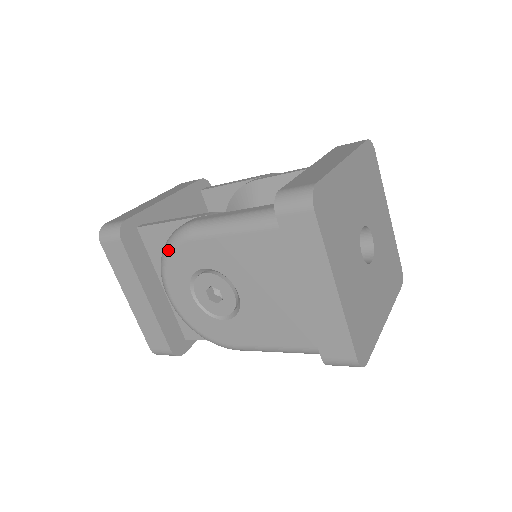
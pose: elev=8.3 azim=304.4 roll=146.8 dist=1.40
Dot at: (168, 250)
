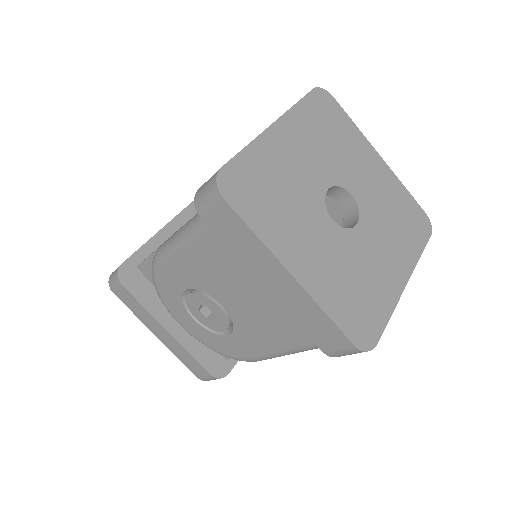
Dot at: (154, 282)
